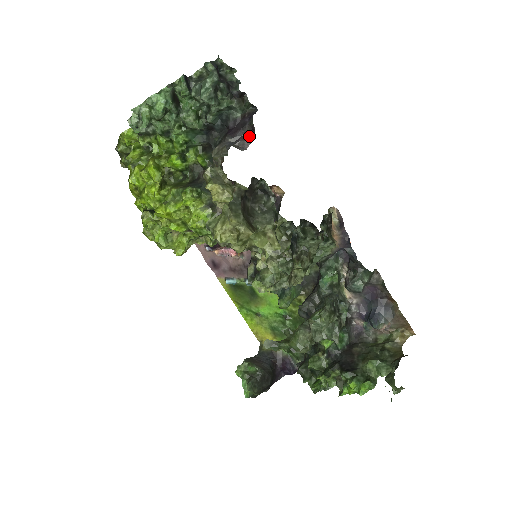
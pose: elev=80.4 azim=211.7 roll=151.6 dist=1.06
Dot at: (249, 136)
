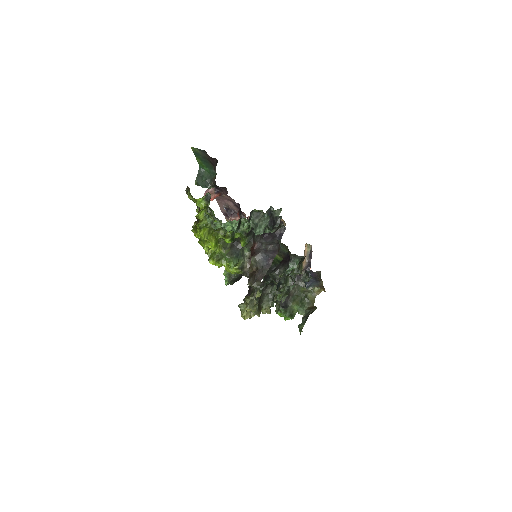
Dot at: (275, 243)
